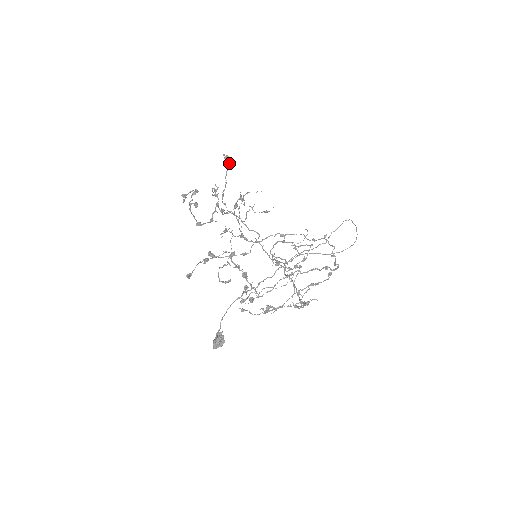
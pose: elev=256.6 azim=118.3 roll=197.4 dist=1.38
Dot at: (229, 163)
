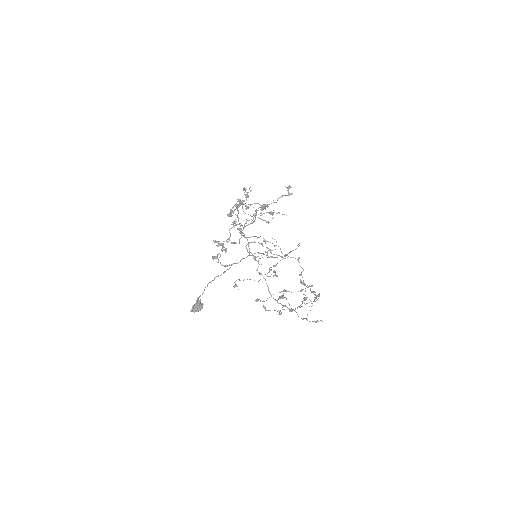
Dot at: occluded
